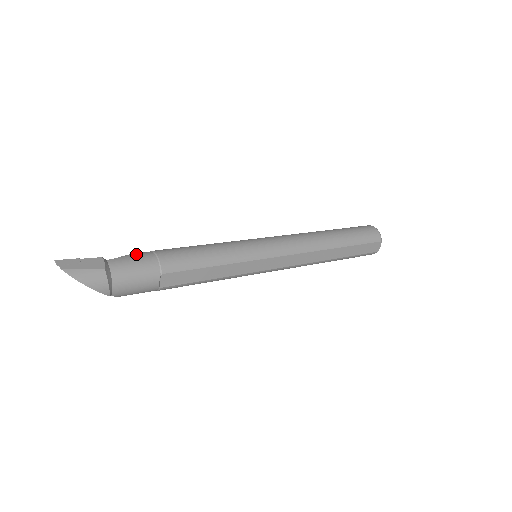
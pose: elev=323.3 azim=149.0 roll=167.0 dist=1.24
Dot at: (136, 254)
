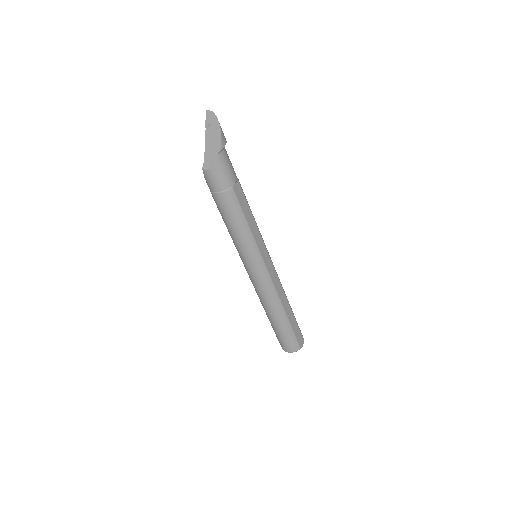
Dot at: occluded
